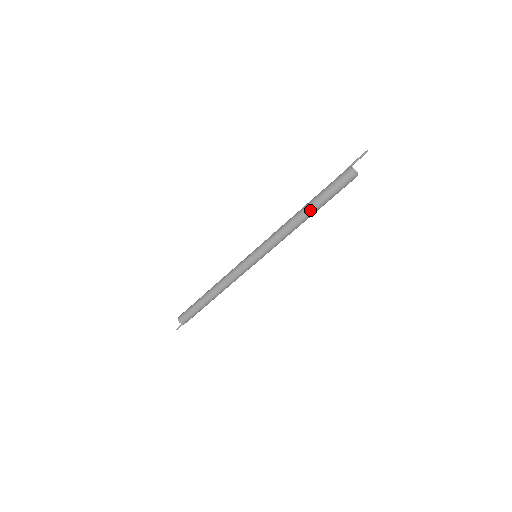
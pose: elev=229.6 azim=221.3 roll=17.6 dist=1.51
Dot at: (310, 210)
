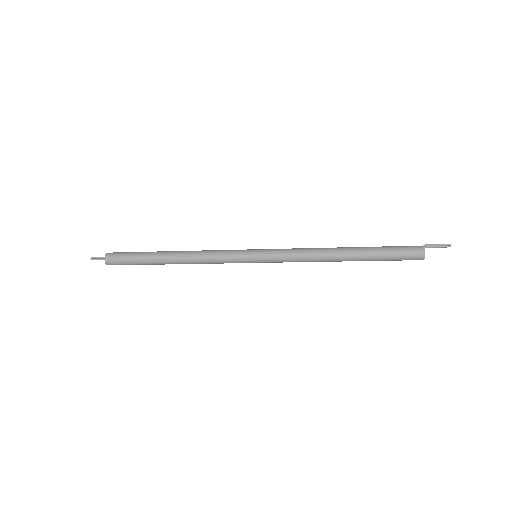
Dot at: (354, 260)
